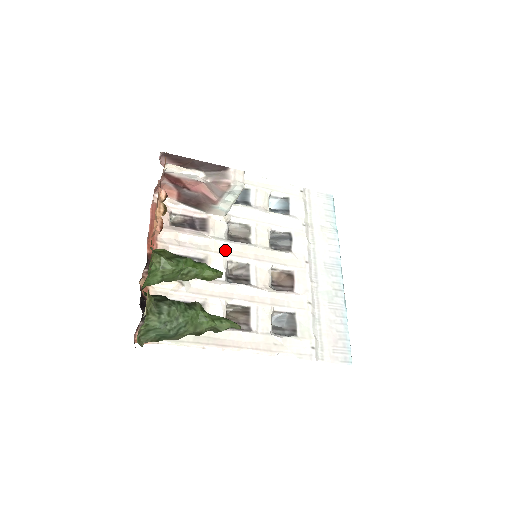
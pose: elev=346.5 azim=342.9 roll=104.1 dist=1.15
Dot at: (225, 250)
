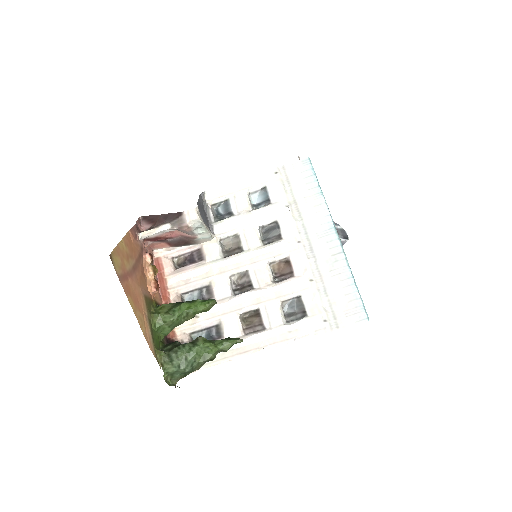
Dot at: (223, 268)
